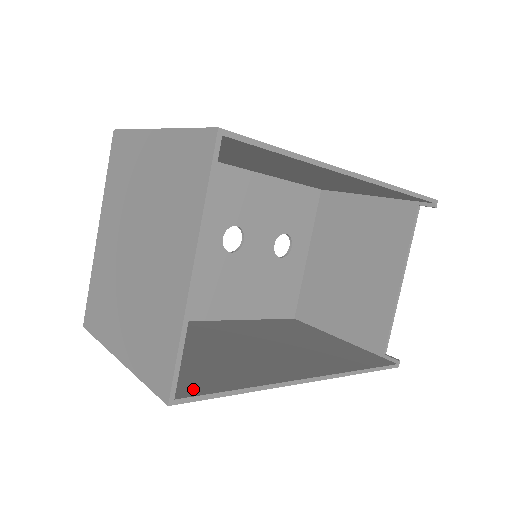
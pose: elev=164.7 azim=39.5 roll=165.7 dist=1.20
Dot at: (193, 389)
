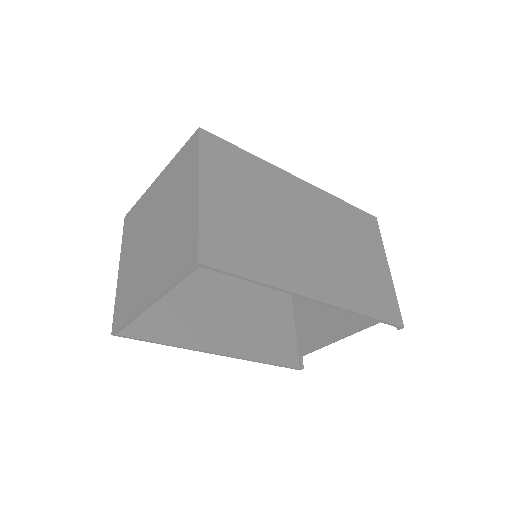
Dot at: (135, 330)
